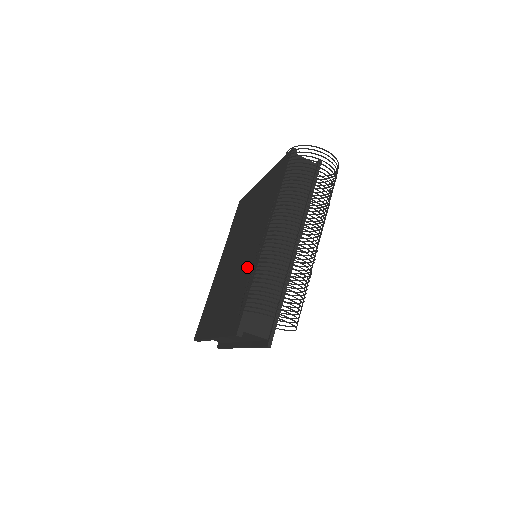
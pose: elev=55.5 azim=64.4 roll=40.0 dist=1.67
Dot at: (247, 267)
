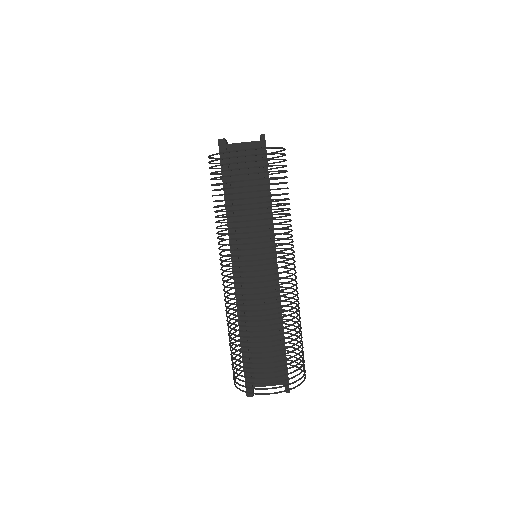
Dot at: occluded
